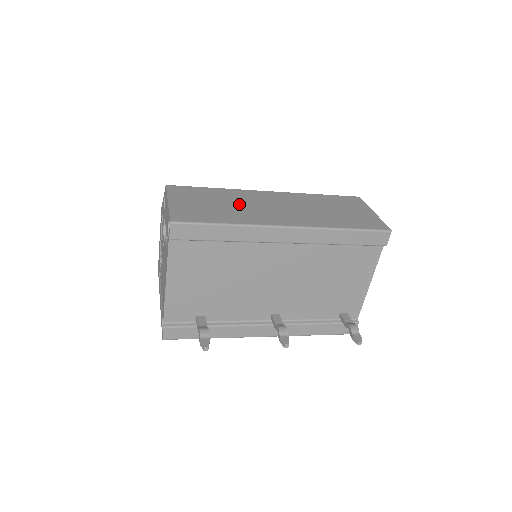
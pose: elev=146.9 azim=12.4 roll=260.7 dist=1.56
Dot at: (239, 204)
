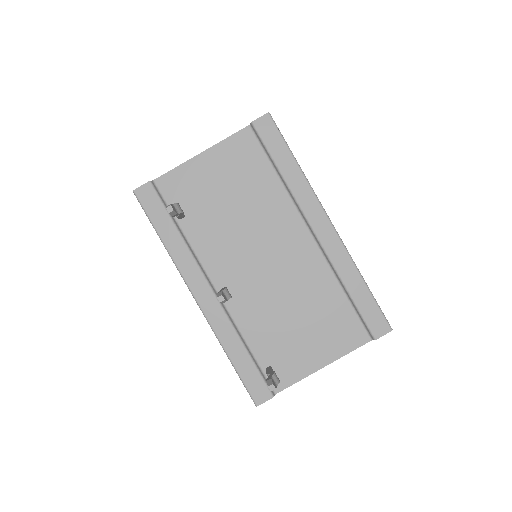
Dot at: occluded
